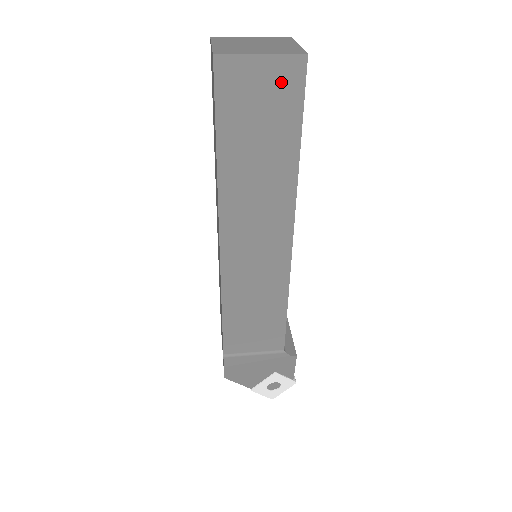
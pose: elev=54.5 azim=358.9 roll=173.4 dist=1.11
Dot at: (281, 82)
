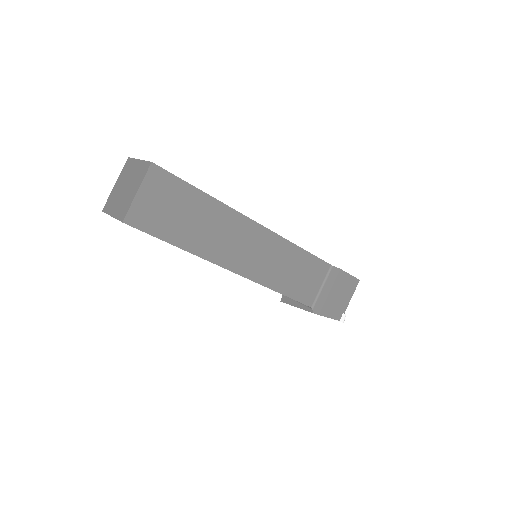
Dot at: occluded
